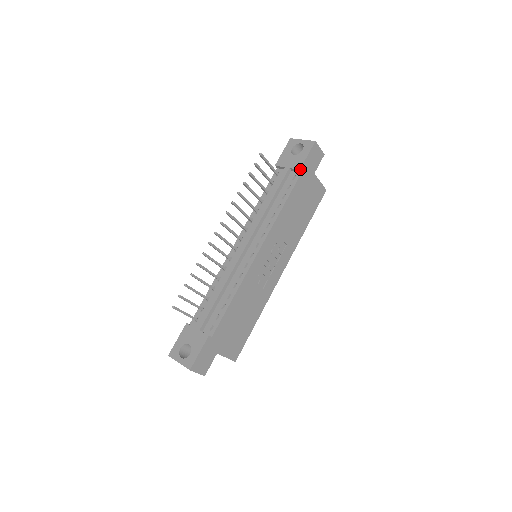
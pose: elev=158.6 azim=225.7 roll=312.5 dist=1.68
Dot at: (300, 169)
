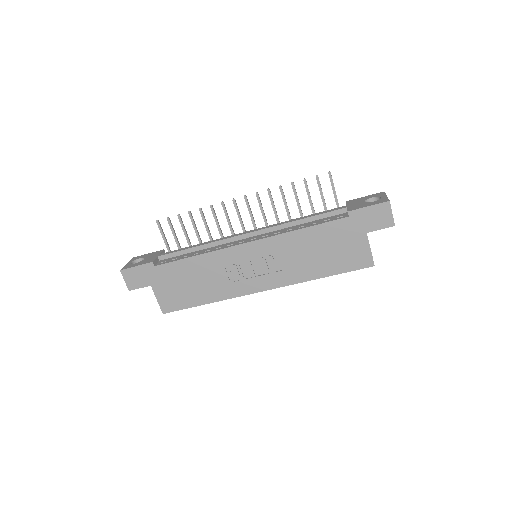
Dot at: (349, 211)
